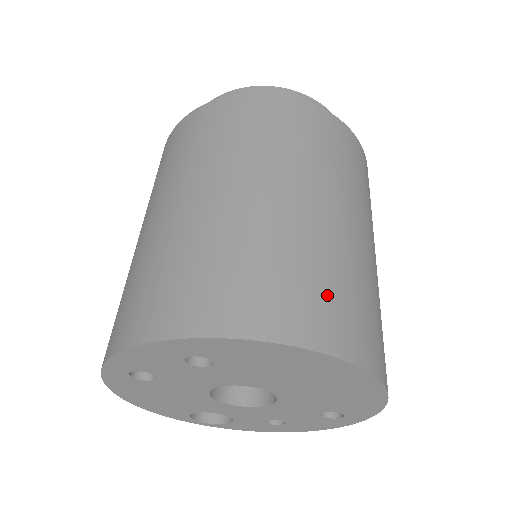
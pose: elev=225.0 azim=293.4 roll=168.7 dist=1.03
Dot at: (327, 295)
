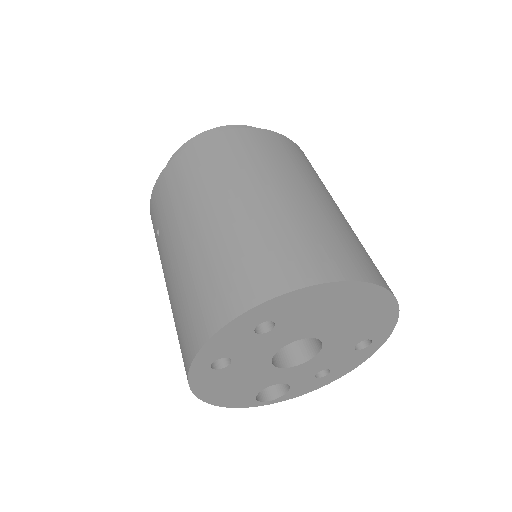
Dot at: (333, 246)
